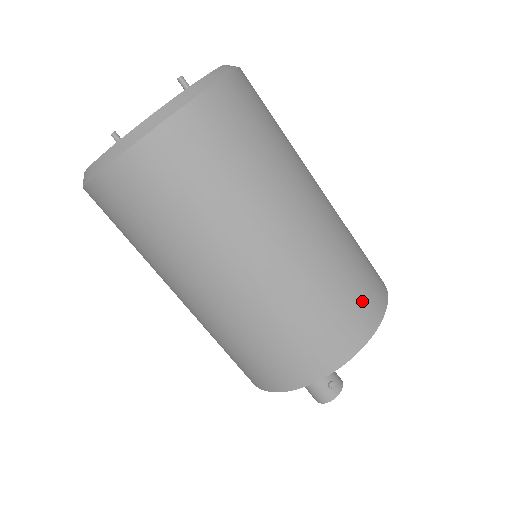
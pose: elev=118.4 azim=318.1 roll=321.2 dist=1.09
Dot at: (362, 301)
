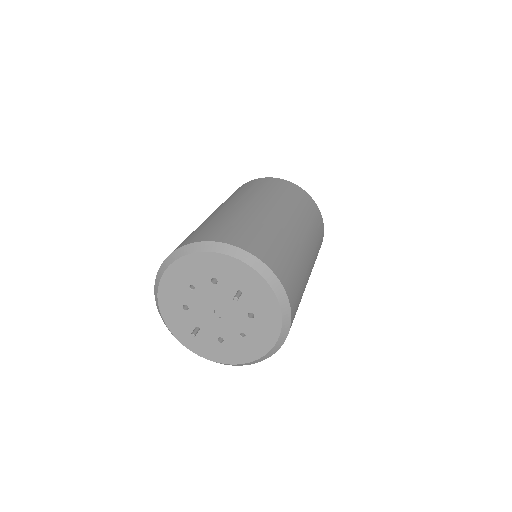
Dot at: (320, 228)
